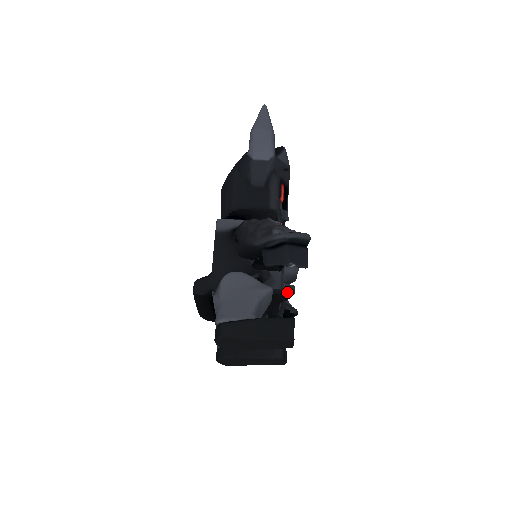
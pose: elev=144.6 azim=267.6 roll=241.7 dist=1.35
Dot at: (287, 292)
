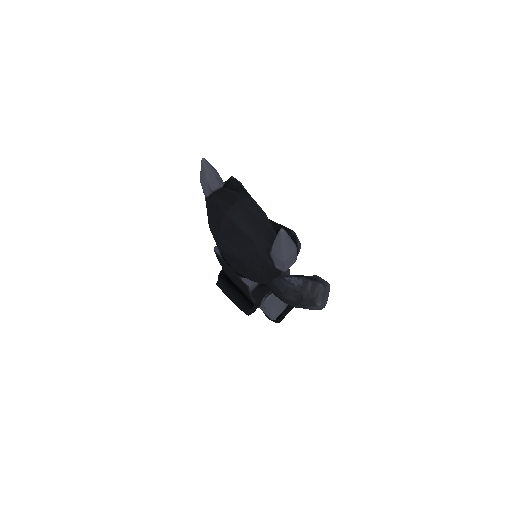
Dot at: occluded
